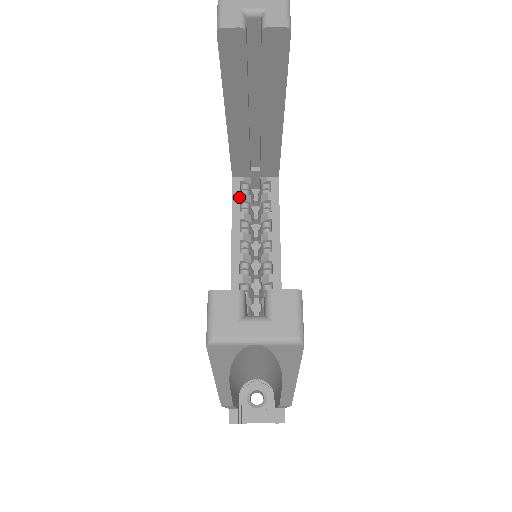
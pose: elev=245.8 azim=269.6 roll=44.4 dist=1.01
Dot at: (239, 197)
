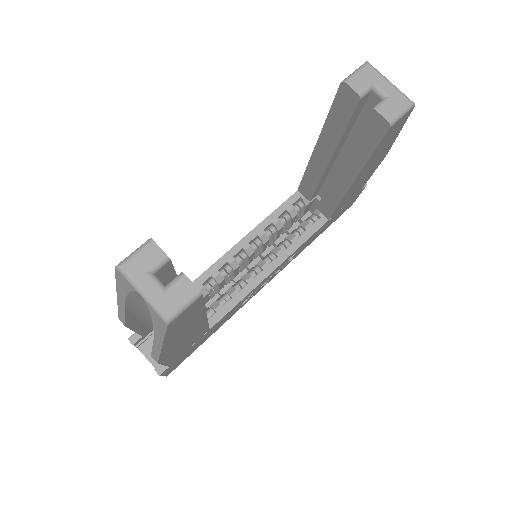
Dot at: (288, 207)
